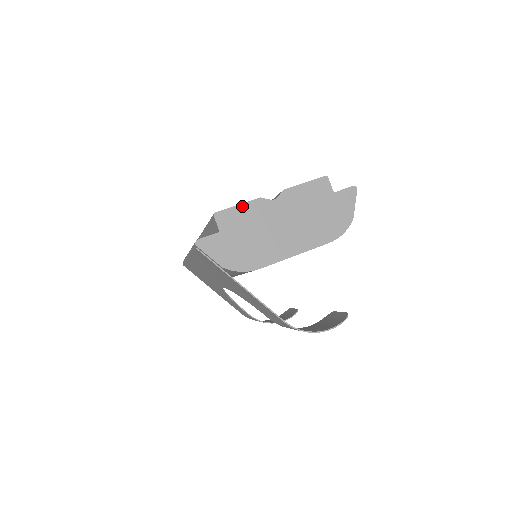
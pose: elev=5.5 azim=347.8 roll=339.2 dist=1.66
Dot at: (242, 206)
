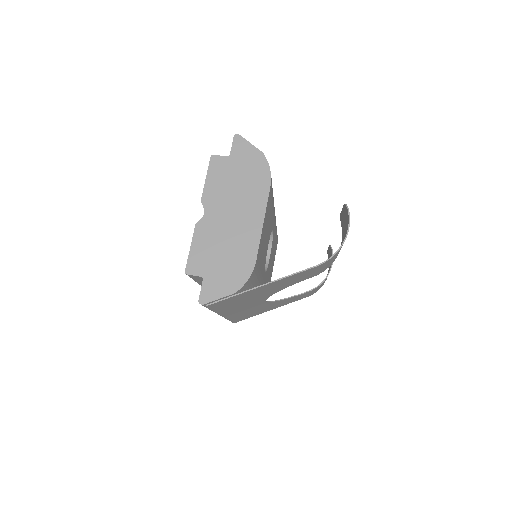
Dot at: (193, 245)
